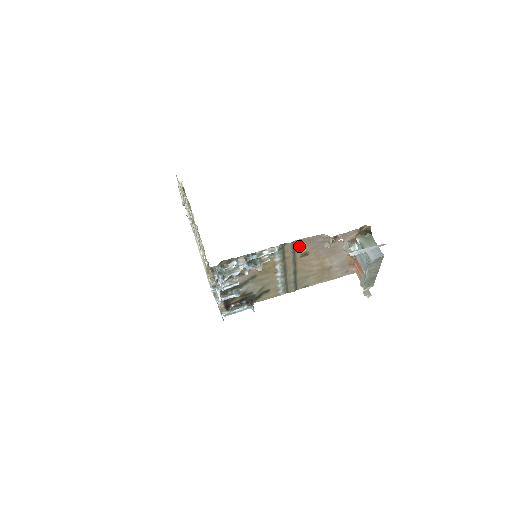
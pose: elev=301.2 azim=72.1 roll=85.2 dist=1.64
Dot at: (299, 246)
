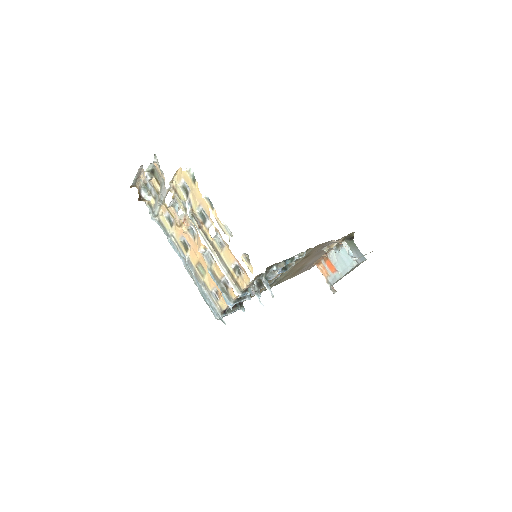
Dot at: (312, 250)
